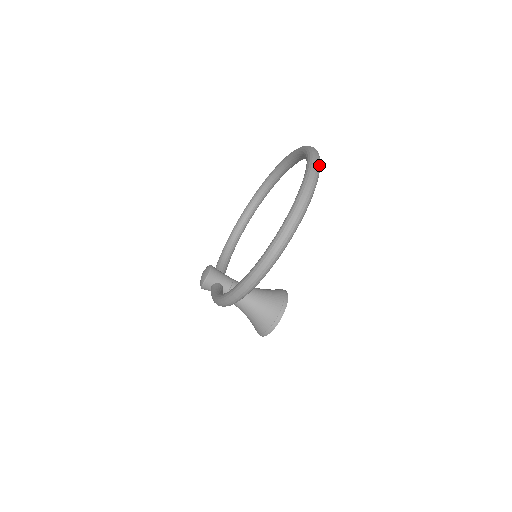
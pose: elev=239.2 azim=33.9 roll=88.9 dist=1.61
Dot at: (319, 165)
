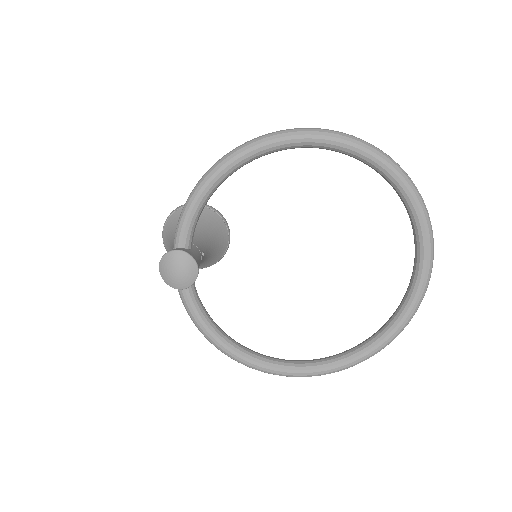
Dot at: occluded
